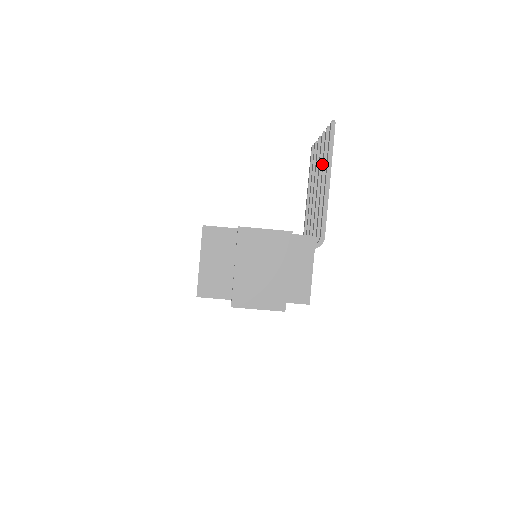
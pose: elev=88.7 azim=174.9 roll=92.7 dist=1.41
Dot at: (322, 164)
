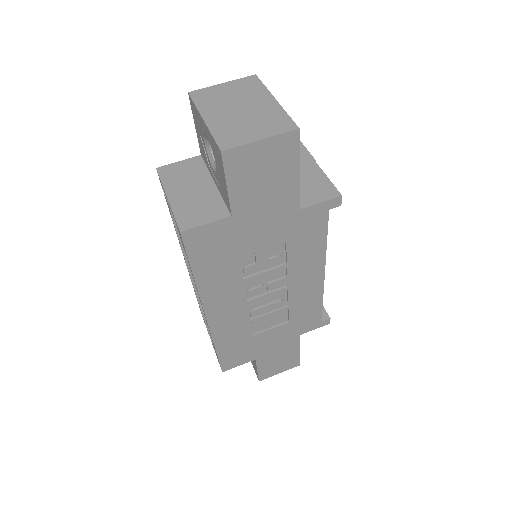
Dot at: occluded
